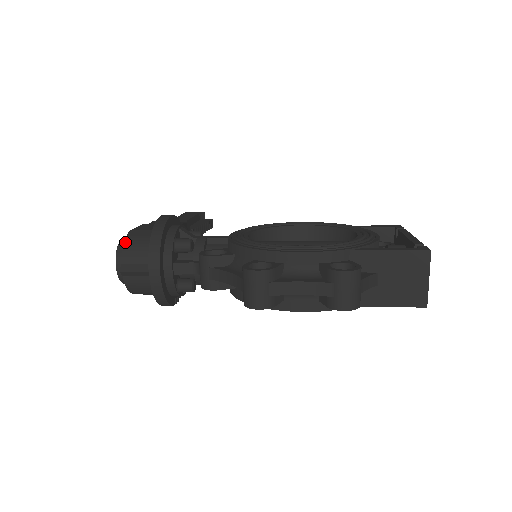
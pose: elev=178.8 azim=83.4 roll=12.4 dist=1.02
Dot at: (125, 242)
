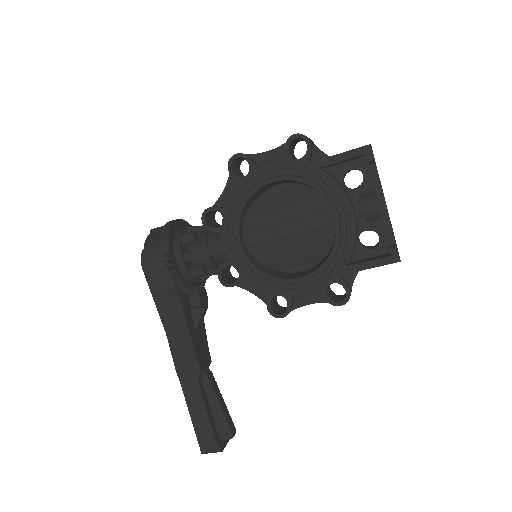
Dot at: occluded
